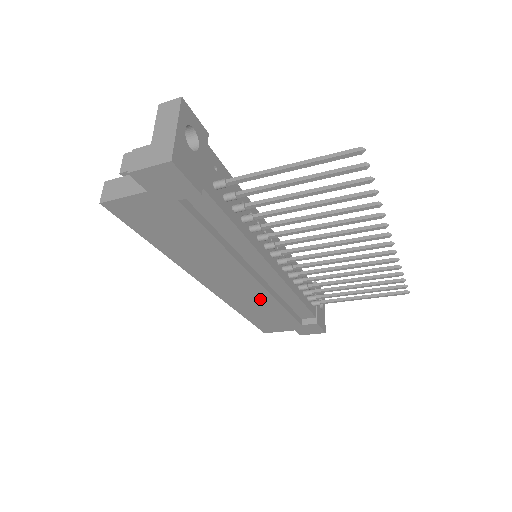
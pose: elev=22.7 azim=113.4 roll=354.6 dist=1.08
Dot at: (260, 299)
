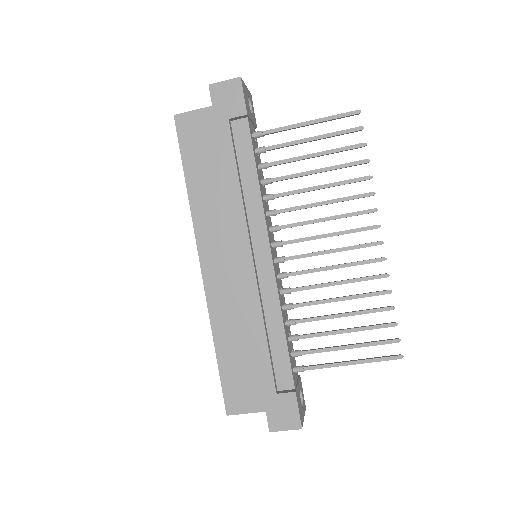
Dot at: (245, 306)
